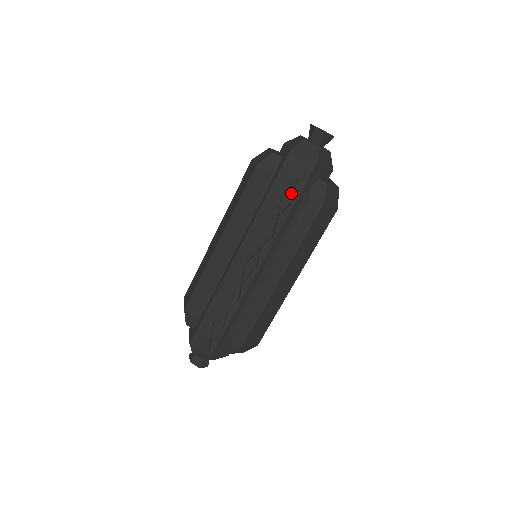
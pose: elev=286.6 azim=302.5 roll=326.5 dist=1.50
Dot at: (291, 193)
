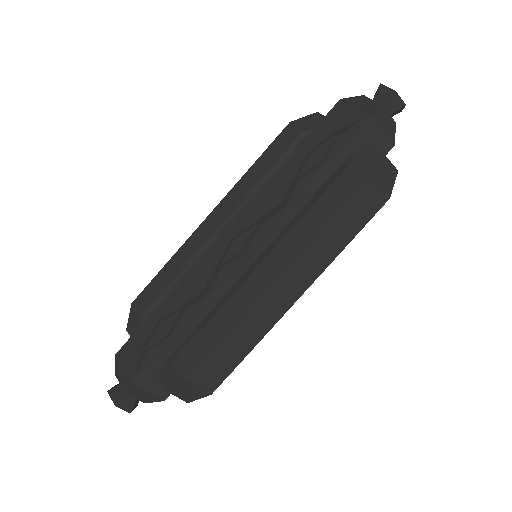
Dot at: (324, 149)
